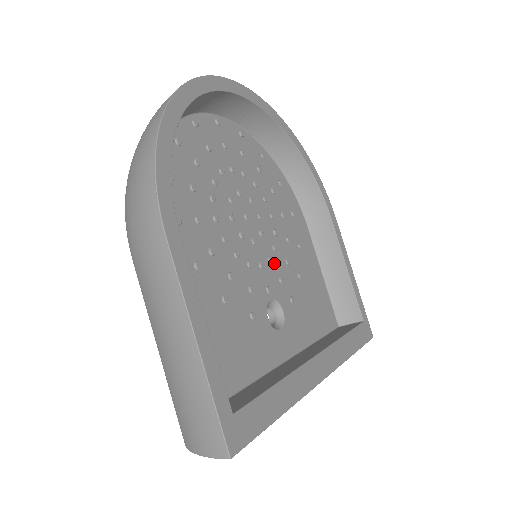
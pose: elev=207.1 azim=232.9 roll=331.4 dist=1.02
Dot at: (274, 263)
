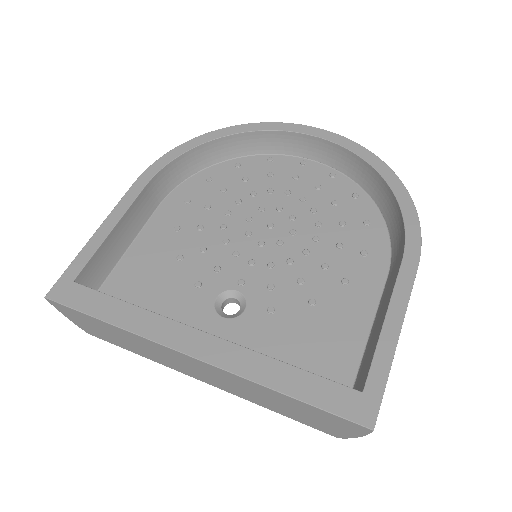
Dot at: (275, 271)
